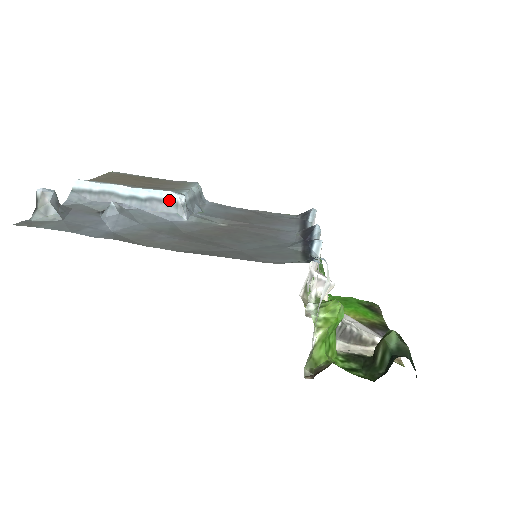
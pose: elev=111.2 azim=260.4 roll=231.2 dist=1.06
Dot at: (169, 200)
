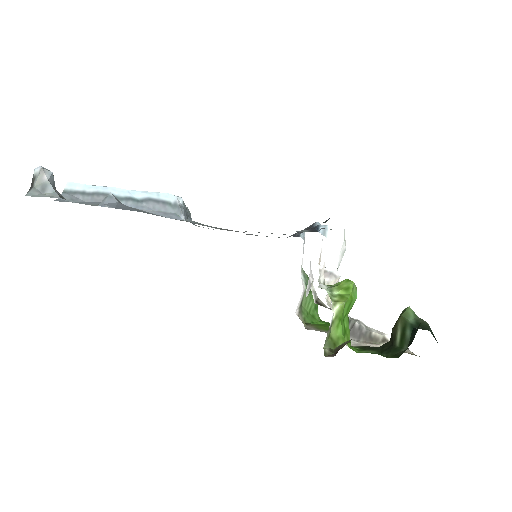
Dot at: (166, 201)
